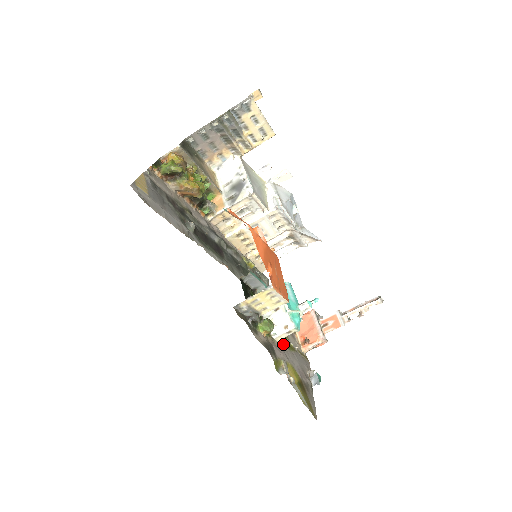
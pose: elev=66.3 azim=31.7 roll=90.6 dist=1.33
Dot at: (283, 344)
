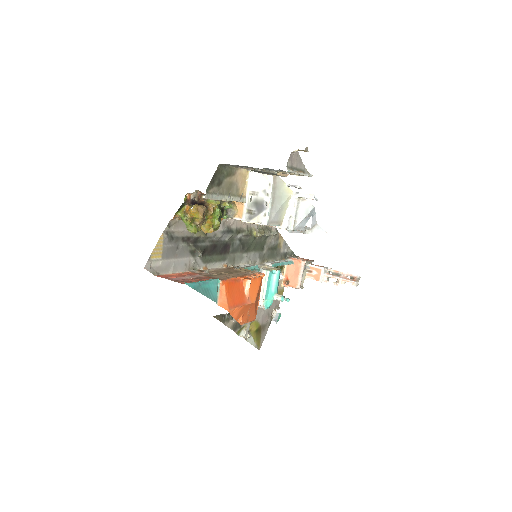
Dot at: occluded
